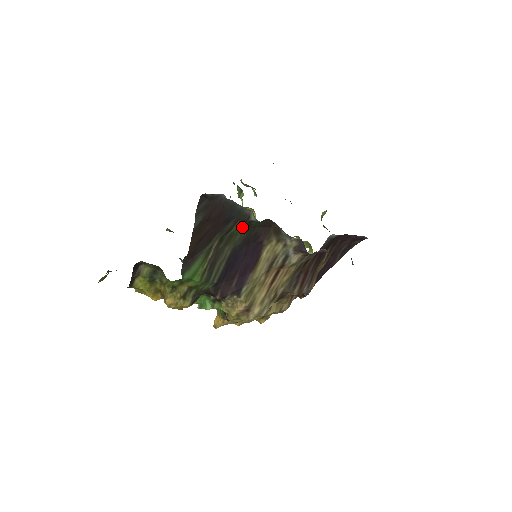
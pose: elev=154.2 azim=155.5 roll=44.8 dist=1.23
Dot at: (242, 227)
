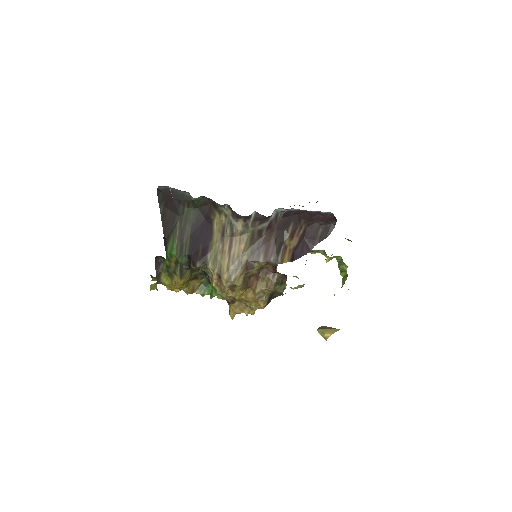
Dot at: (191, 208)
